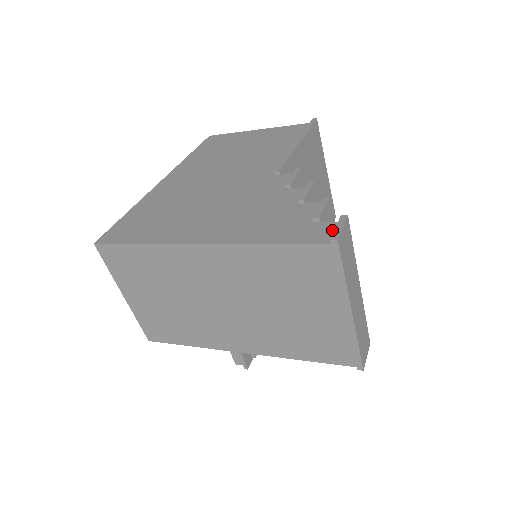
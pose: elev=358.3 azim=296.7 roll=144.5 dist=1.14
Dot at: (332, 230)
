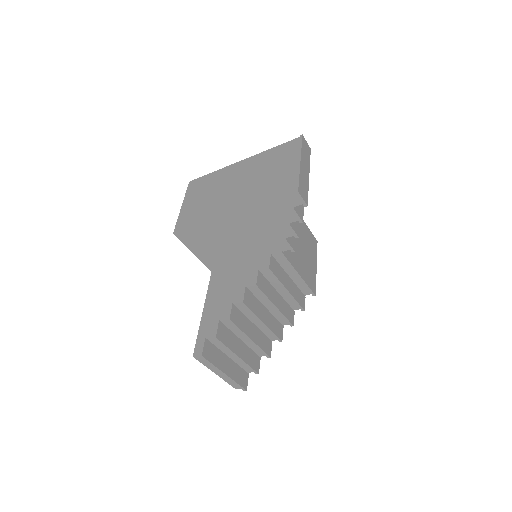
Dot at: occluded
